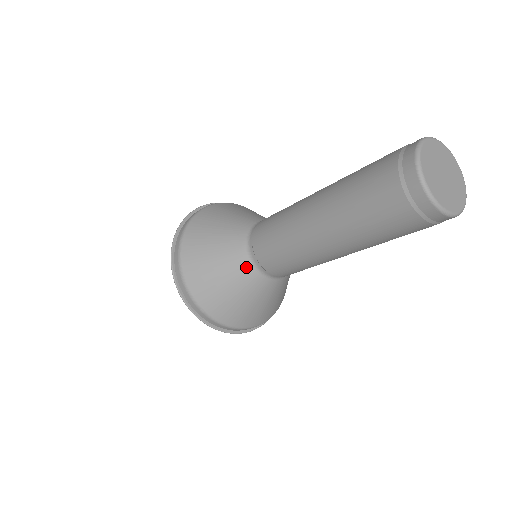
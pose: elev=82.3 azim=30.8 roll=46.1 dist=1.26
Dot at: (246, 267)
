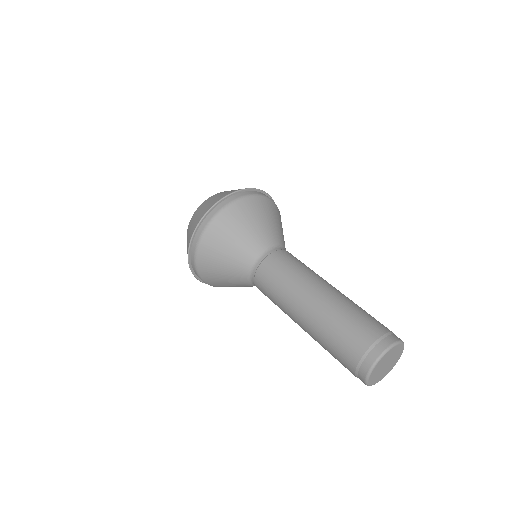
Dot at: (244, 273)
